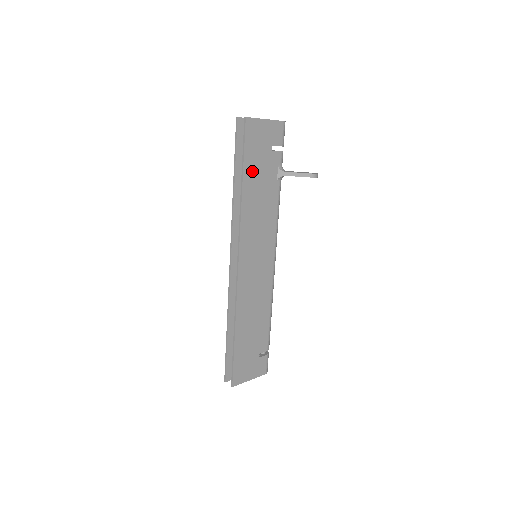
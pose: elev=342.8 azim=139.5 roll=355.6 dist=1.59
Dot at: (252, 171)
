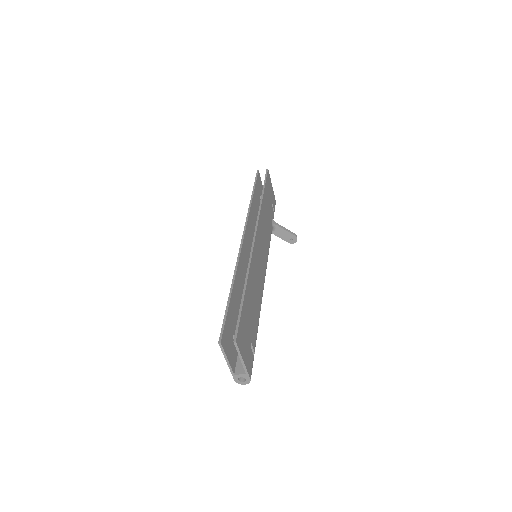
Dot at: (266, 197)
